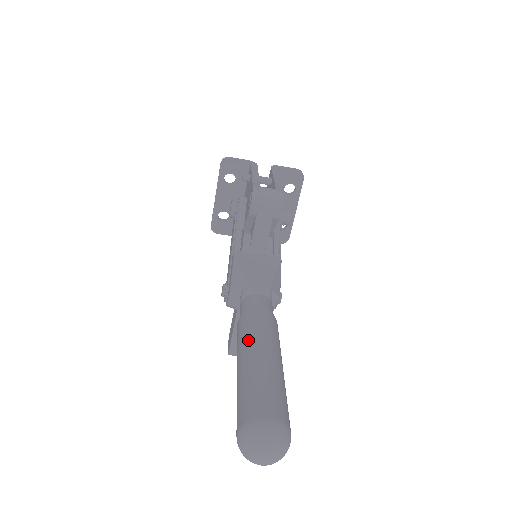
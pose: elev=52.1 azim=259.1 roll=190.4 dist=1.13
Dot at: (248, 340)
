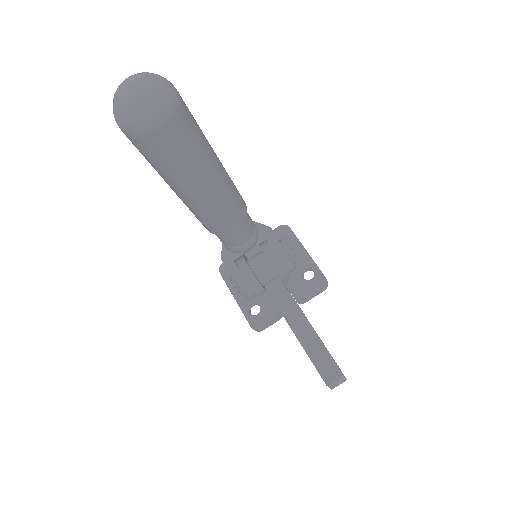
Dot at: occluded
